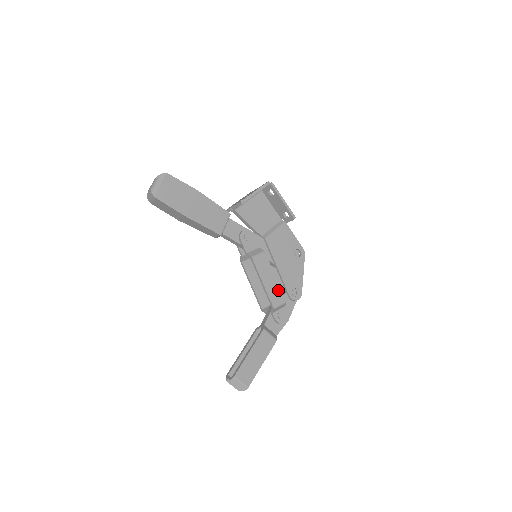
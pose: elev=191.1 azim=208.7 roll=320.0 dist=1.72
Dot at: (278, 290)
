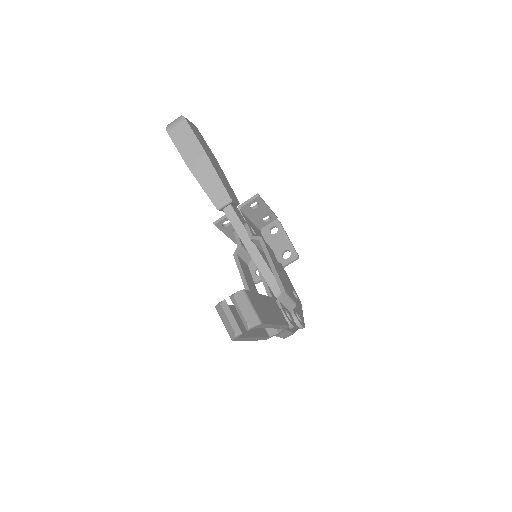
Dot at: (287, 286)
